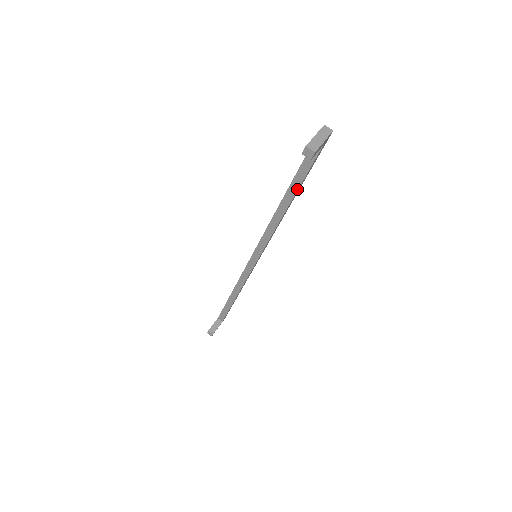
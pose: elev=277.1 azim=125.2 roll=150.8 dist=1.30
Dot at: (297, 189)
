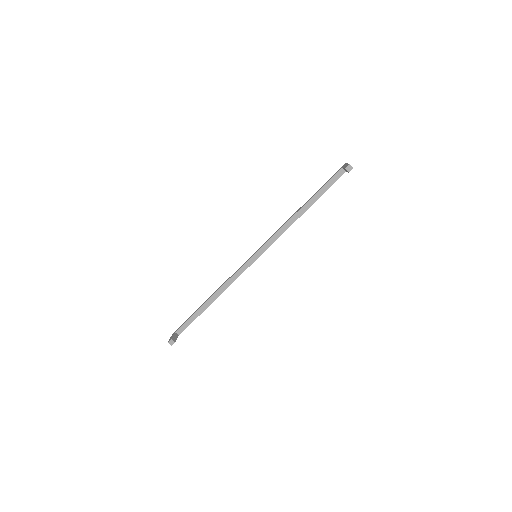
Dot at: occluded
